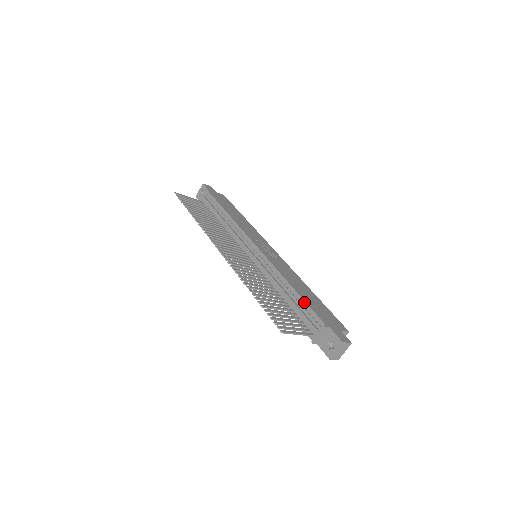
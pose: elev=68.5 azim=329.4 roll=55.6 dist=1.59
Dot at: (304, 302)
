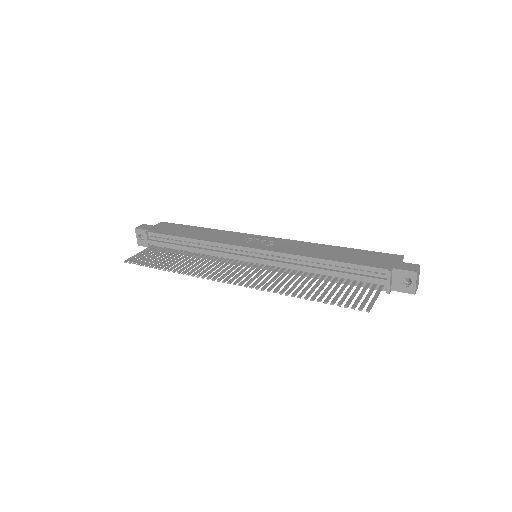
Dot at: (348, 264)
